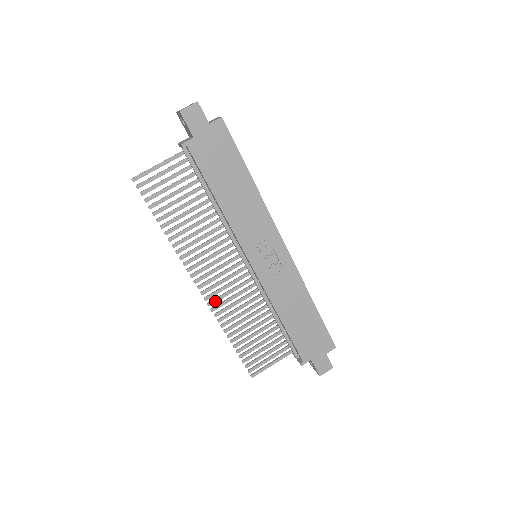
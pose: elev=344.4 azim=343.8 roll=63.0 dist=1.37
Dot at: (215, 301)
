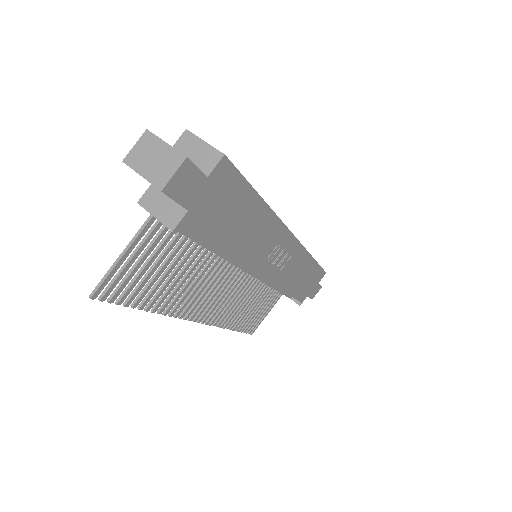
Dot at: (216, 317)
